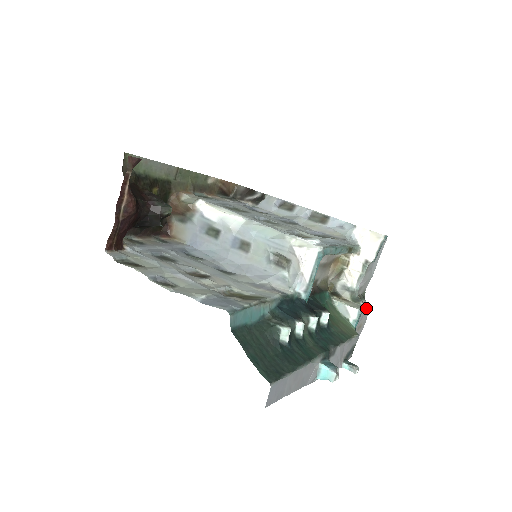
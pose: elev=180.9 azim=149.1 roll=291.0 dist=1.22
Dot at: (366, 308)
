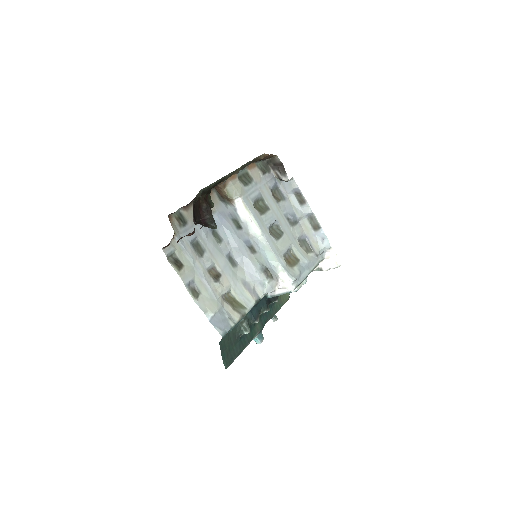
Dot at: occluded
